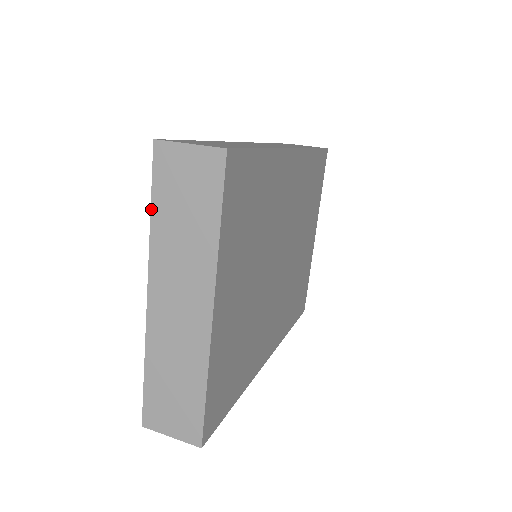
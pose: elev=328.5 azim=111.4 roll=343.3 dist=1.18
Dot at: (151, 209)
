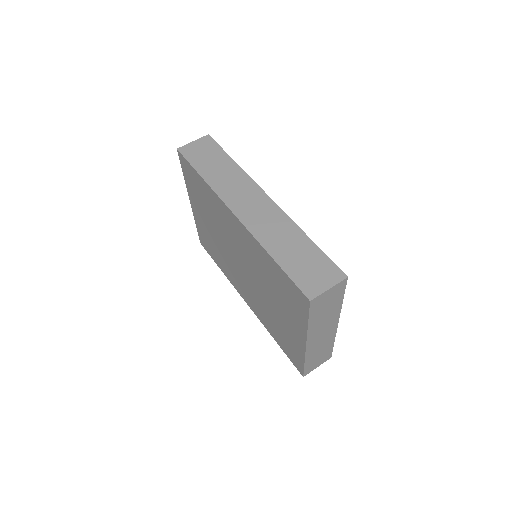
Dot at: (309, 321)
